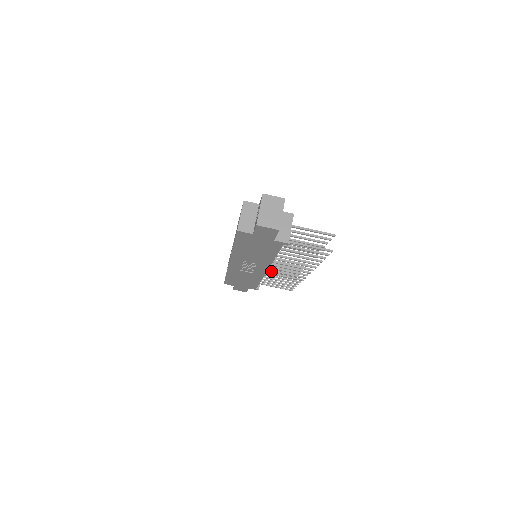
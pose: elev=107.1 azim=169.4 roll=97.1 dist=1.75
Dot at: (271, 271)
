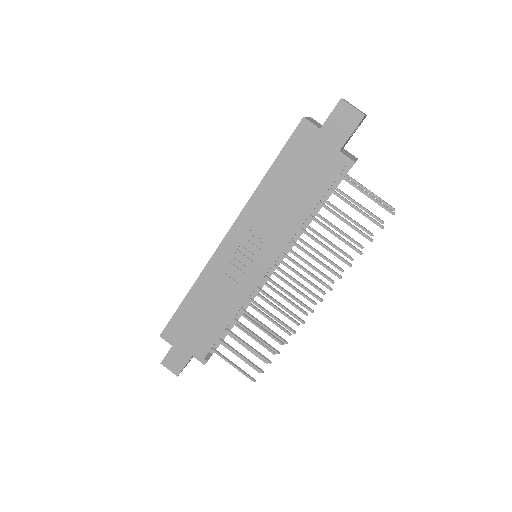
Dot at: (263, 292)
